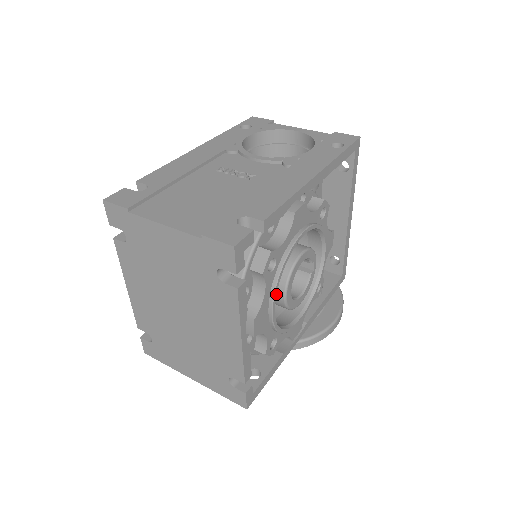
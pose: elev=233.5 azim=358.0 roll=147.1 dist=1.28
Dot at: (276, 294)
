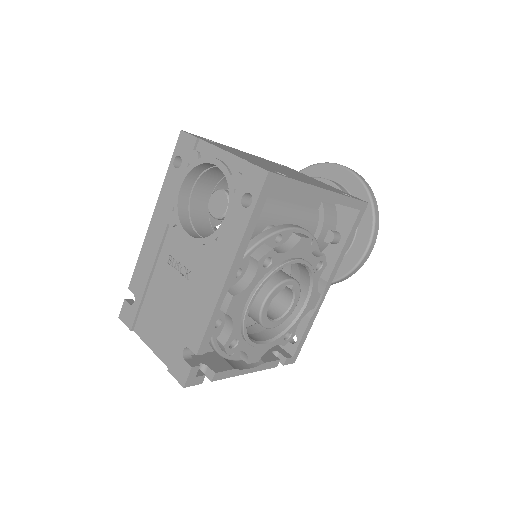
Dot at: (255, 343)
